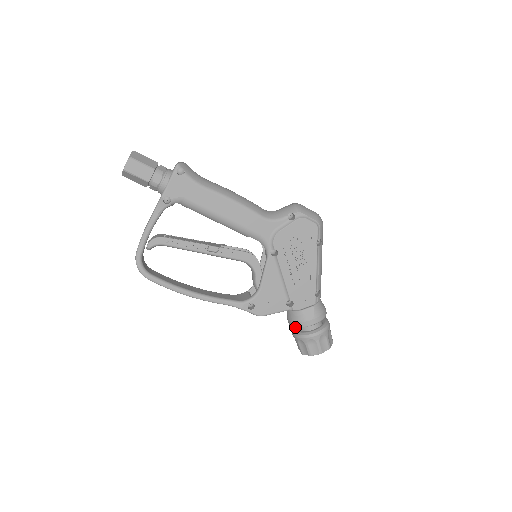
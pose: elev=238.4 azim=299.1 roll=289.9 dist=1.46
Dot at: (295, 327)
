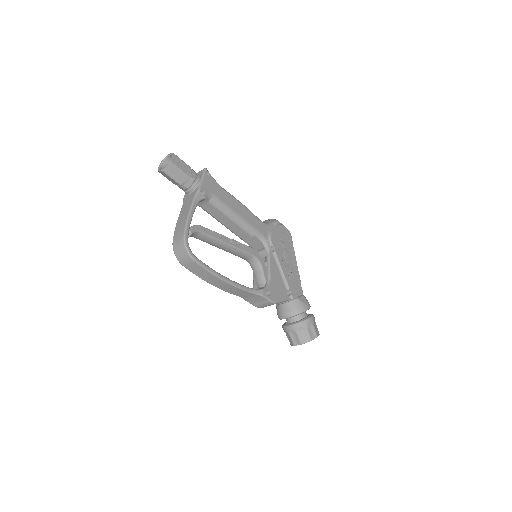
Dot at: (288, 324)
